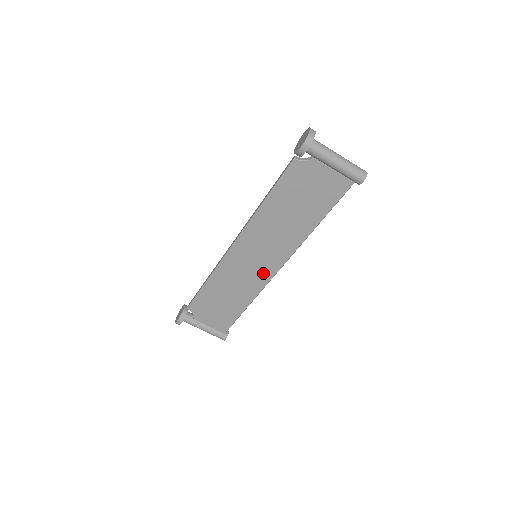
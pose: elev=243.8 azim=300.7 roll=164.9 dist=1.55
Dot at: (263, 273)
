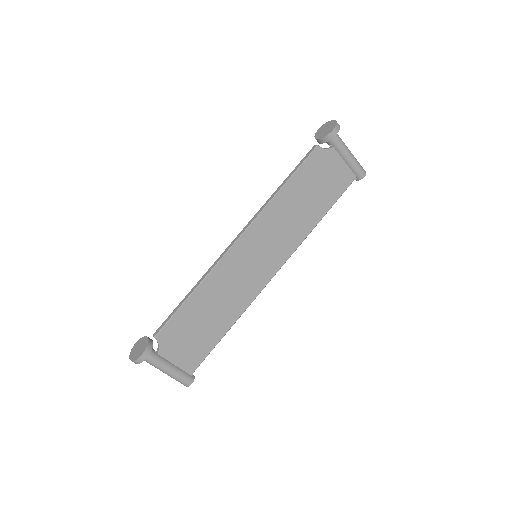
Dot at: (259, 278)
